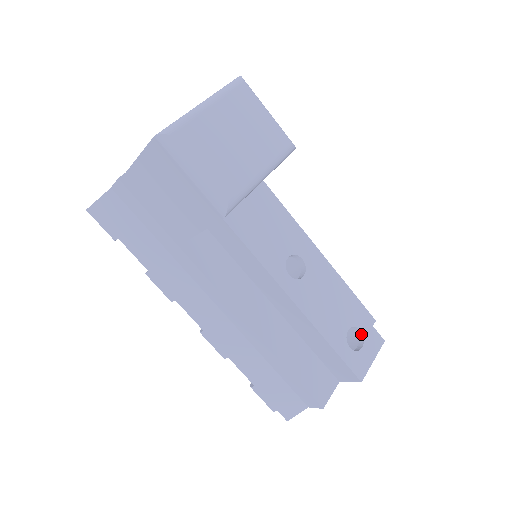
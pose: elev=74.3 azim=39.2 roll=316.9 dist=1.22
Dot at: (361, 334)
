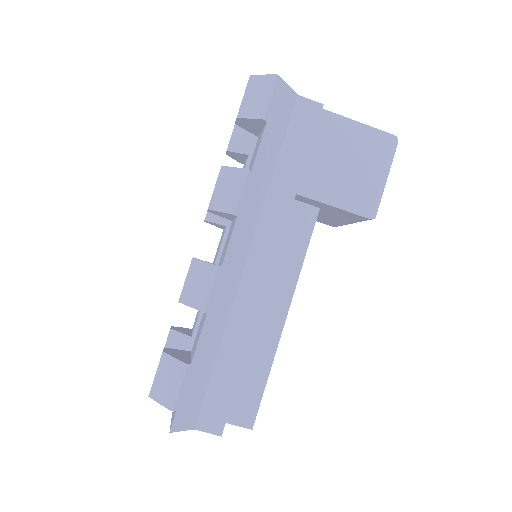
Dot at: occluded
